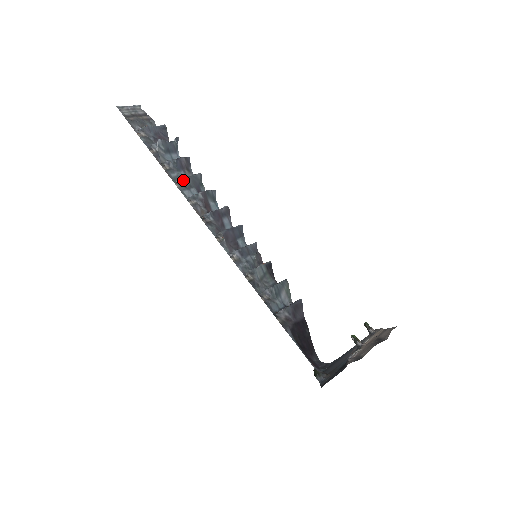
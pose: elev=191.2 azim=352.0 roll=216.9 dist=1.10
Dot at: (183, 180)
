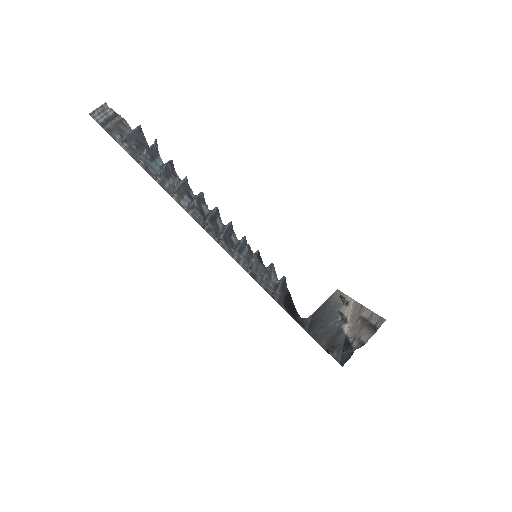
Dot at: (177, 191)
